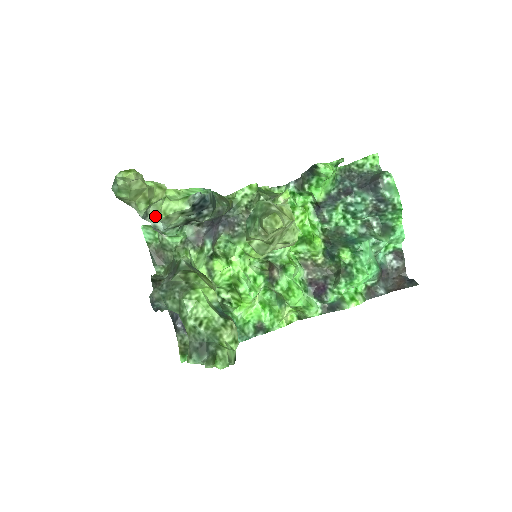
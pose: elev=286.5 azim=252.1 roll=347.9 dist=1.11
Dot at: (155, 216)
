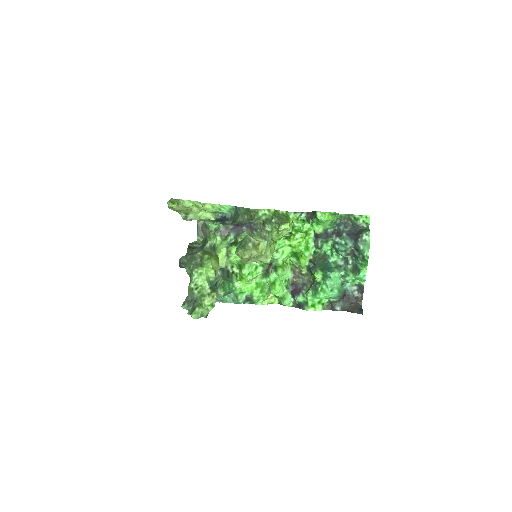
Dot at: (192, 219)
